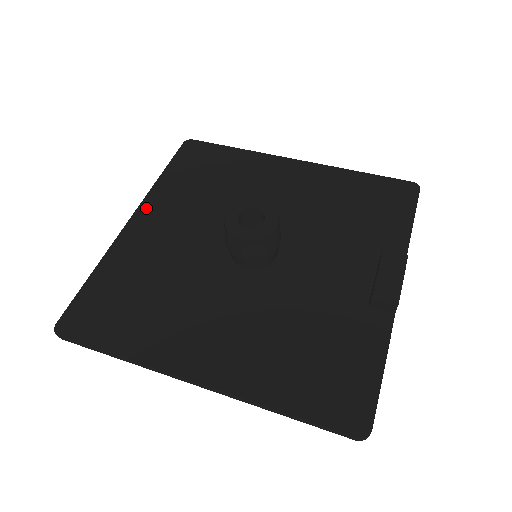
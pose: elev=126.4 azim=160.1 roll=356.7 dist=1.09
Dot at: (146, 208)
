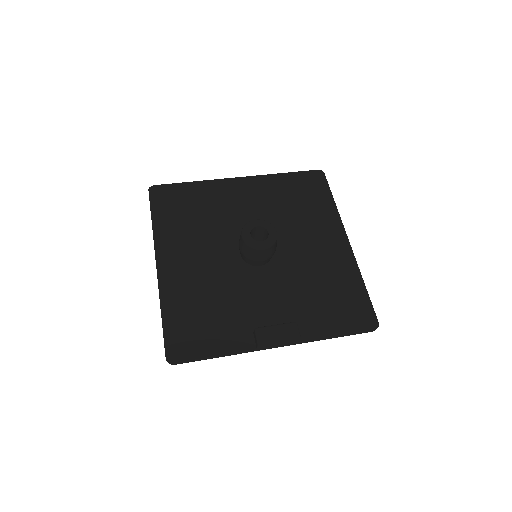
Dot at: (252, 180)
